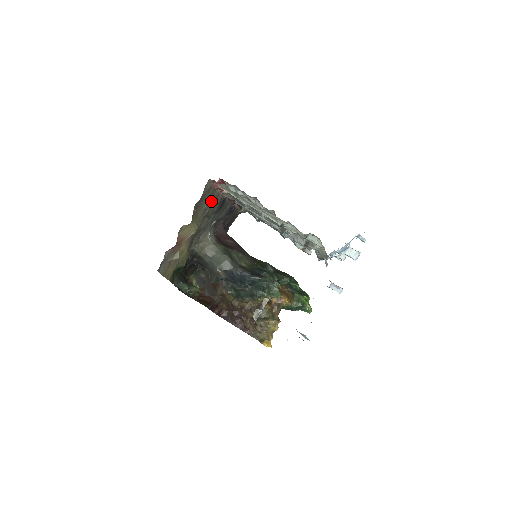
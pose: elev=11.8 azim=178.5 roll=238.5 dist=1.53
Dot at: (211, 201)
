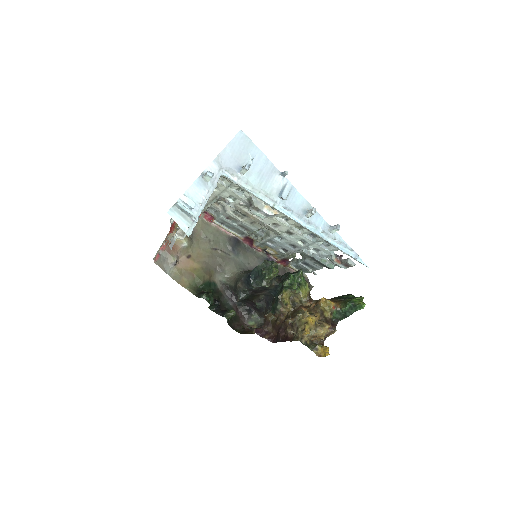
Dot at: (211, 233)
